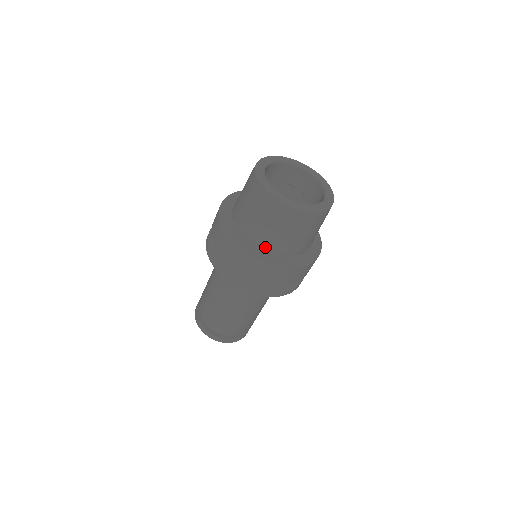
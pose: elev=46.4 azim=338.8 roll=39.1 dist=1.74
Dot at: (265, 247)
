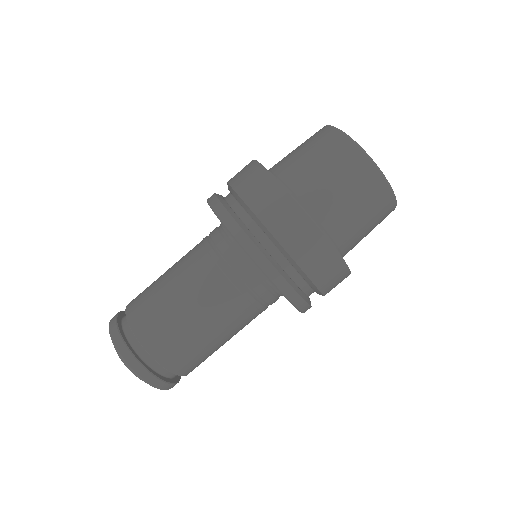
Dot at: (304, 200)
